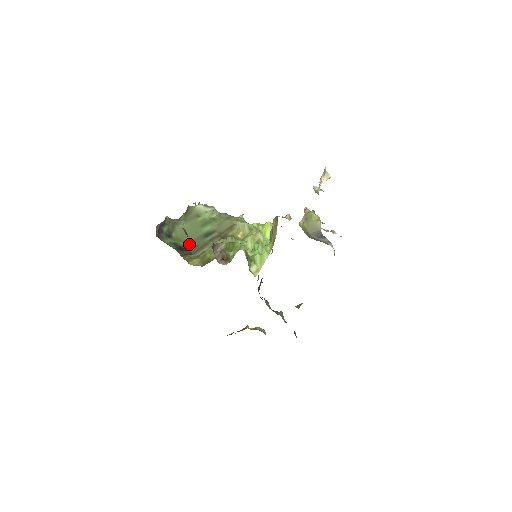
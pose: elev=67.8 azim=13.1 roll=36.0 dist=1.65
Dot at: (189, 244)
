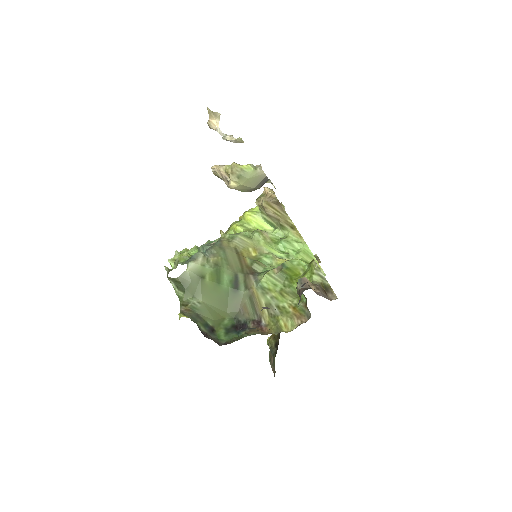
Dot at: (231, 314)
